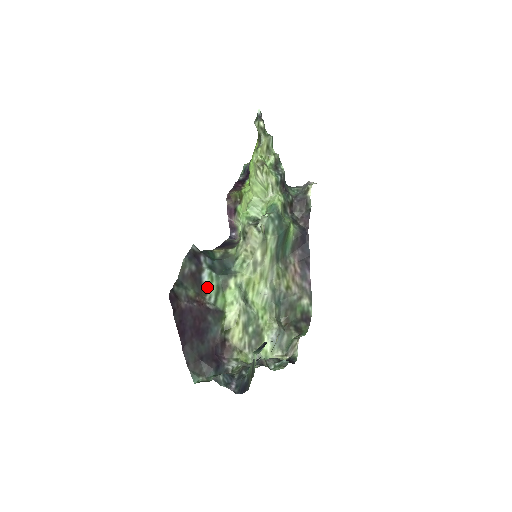
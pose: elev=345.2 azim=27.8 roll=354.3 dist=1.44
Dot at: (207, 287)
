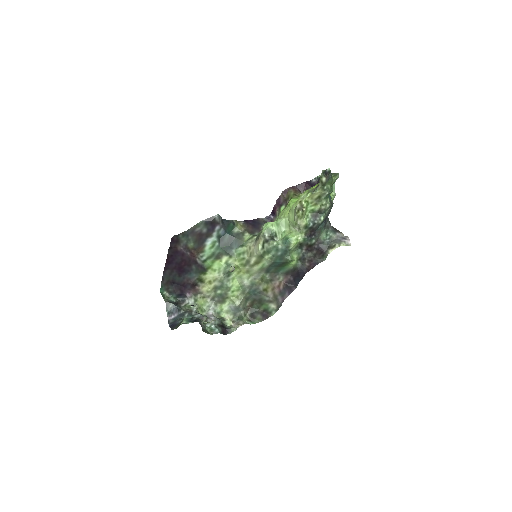
Dot at: (205, 249)
